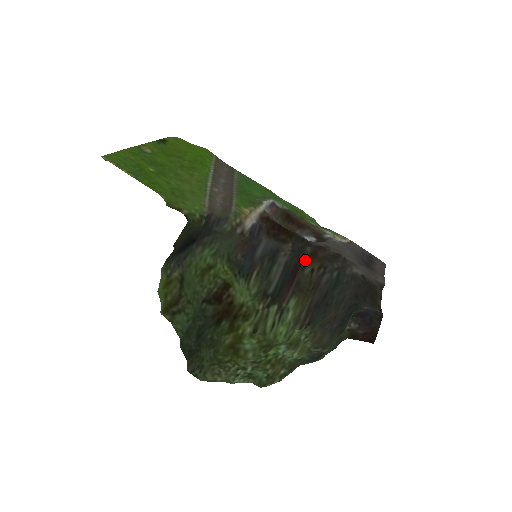
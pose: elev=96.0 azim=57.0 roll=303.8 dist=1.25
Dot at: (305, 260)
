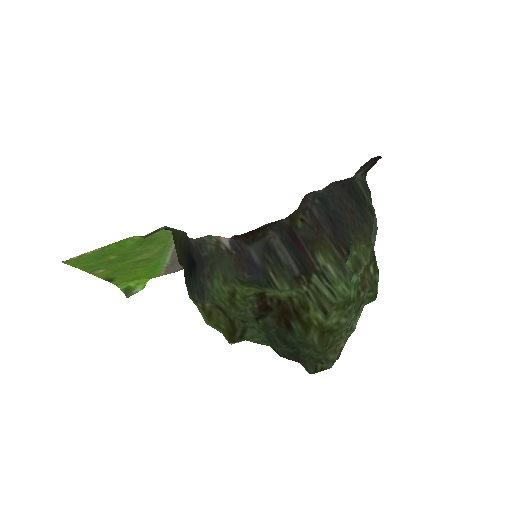
Dot at: (290, 223)
